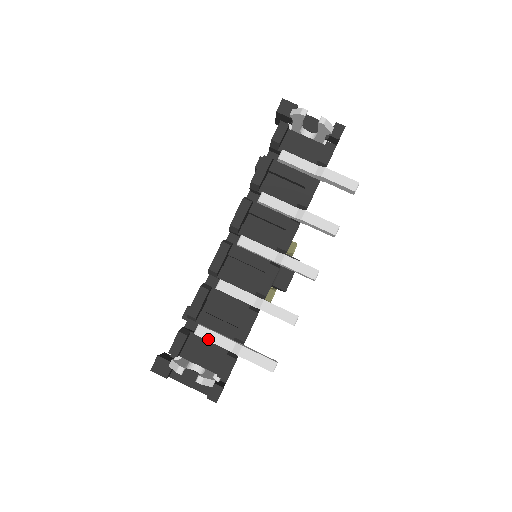
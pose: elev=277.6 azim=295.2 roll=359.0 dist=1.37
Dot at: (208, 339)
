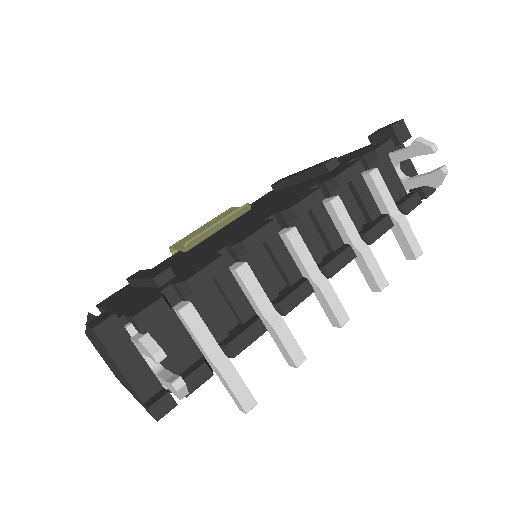
Dot at: (192, 328)
